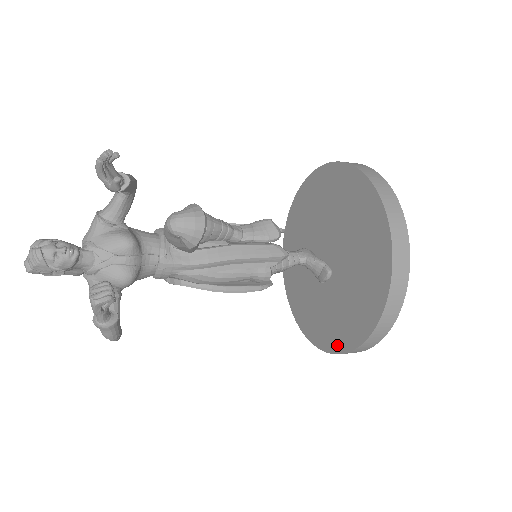
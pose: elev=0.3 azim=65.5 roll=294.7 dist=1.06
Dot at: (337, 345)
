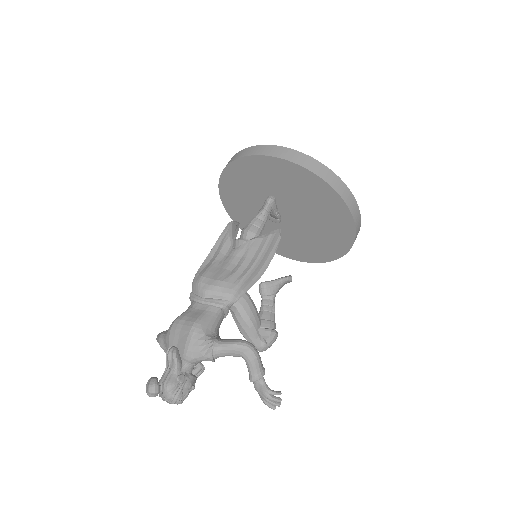
Dot at: occluded
